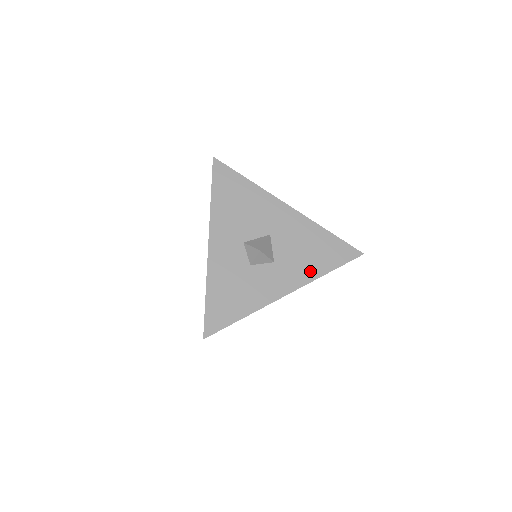
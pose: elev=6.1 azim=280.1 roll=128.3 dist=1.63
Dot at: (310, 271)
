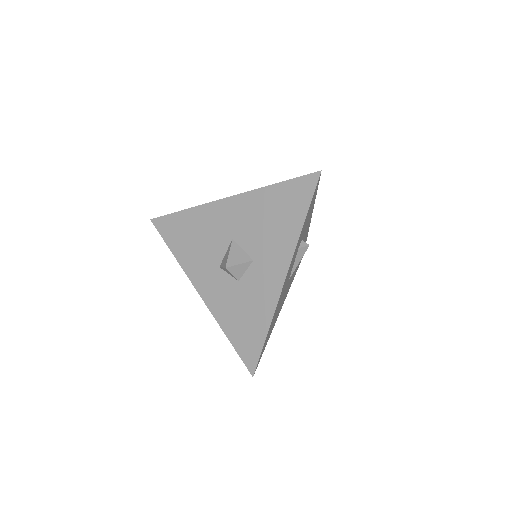
Dot at: (287, 238)
